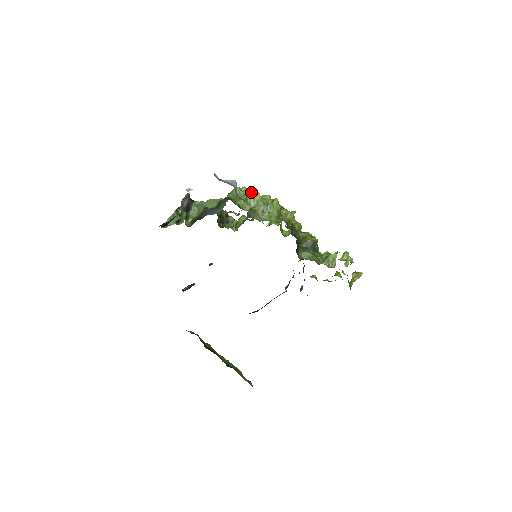
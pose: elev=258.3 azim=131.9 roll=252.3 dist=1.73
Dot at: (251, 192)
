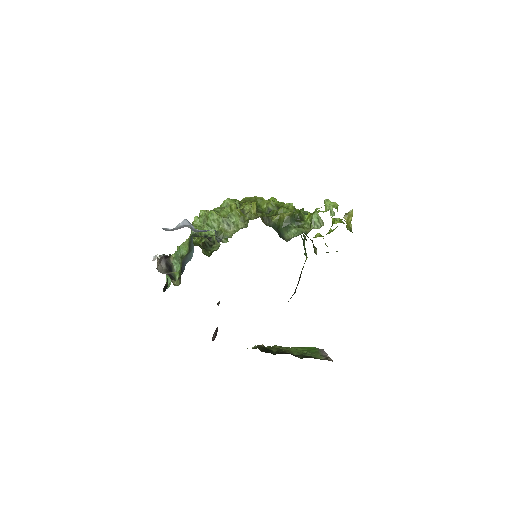
Dot at: (207, 215)
